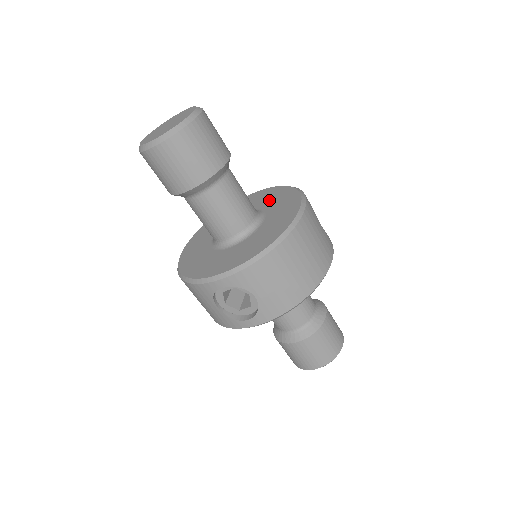
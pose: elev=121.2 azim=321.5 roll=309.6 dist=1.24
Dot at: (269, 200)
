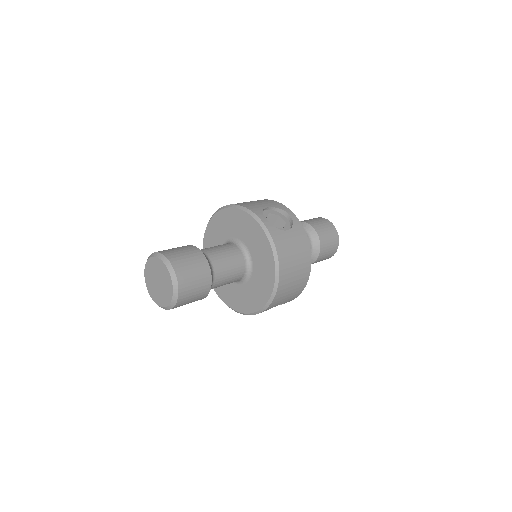
Dot at: (241, 229)
